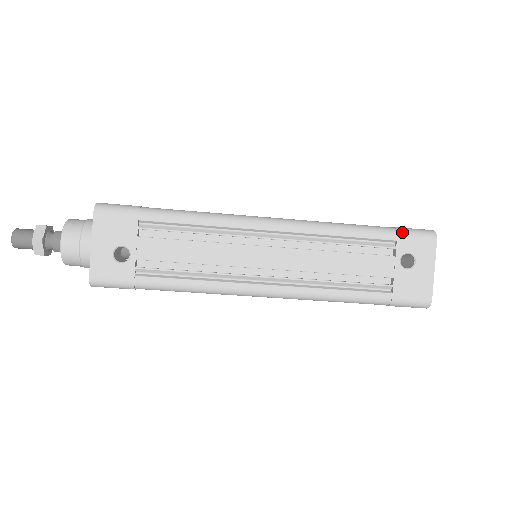
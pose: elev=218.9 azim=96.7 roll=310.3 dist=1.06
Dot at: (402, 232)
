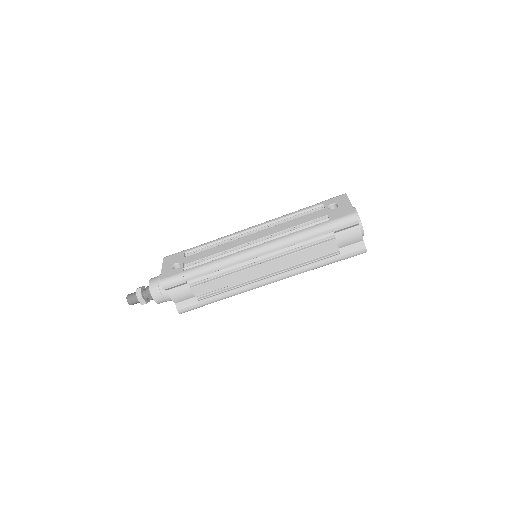
Dot at: (325, 200)
